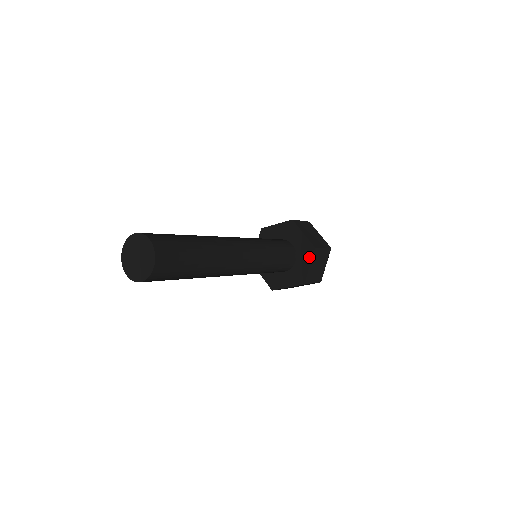
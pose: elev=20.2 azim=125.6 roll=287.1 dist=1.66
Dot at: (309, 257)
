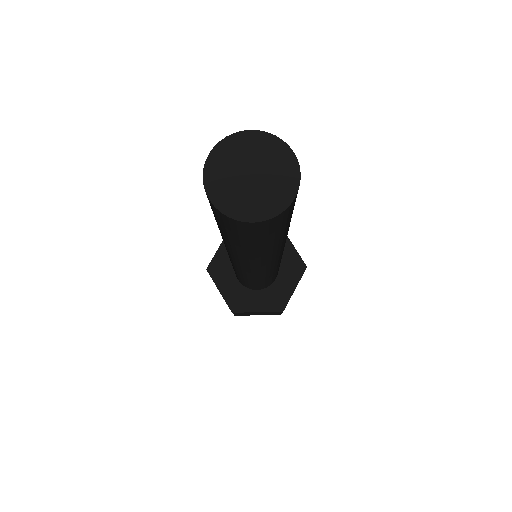
Dot at: (297, 277)
